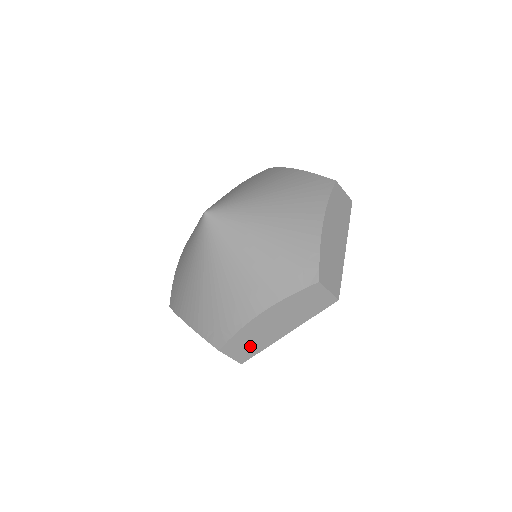
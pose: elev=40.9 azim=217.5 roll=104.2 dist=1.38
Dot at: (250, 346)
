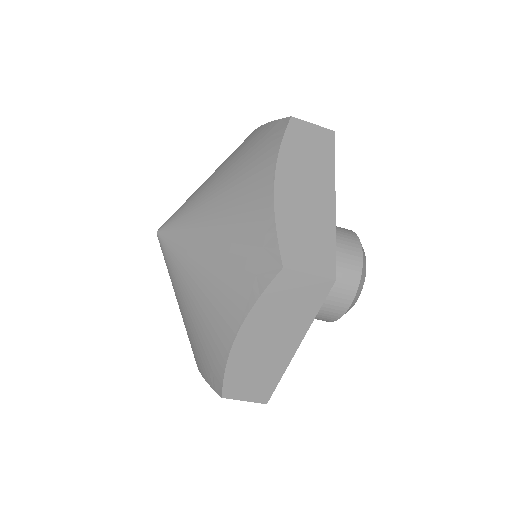
Dot at: occluded
